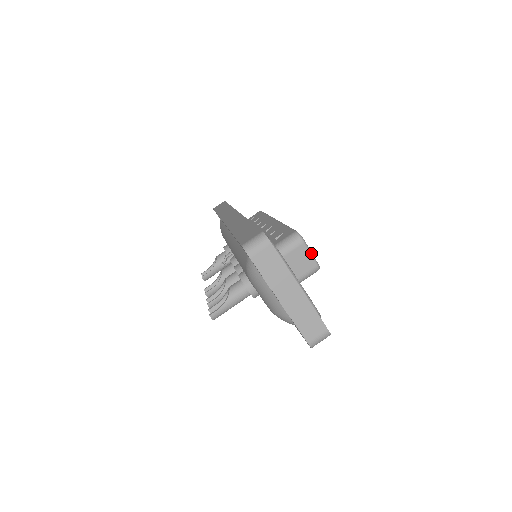
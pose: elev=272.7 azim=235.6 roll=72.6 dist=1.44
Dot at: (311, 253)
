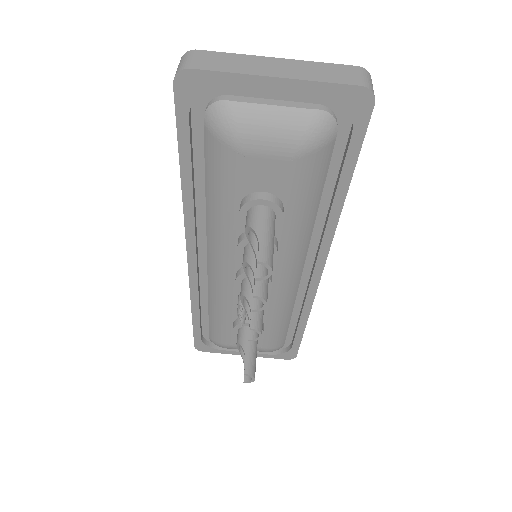
Dot at: occluded
